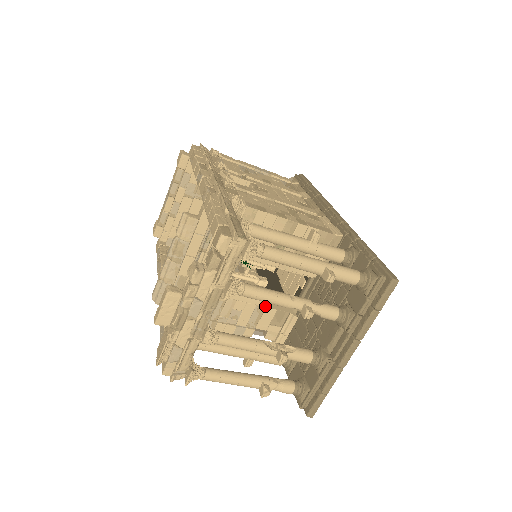
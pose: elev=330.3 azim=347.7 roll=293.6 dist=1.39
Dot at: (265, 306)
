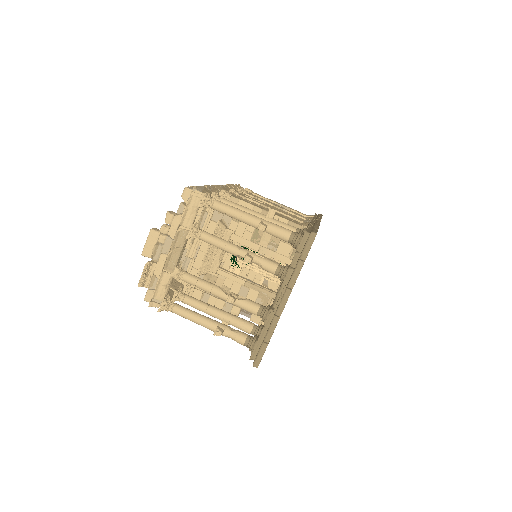
Dot at: (249, 287)
